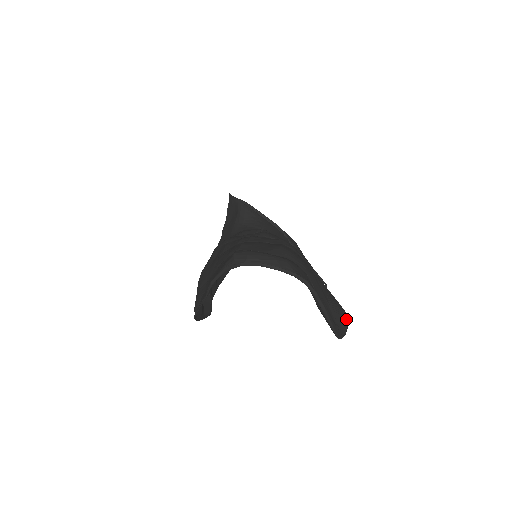
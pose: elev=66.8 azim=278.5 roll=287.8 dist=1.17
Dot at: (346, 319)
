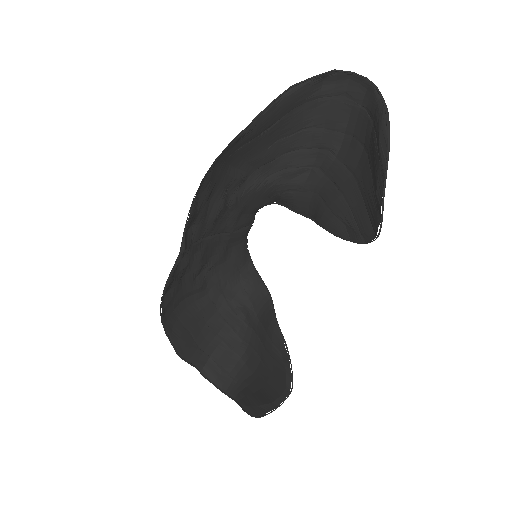
Dot at: (377, 230)
